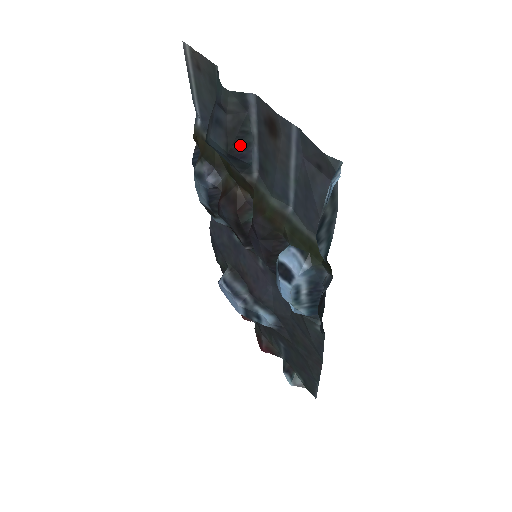
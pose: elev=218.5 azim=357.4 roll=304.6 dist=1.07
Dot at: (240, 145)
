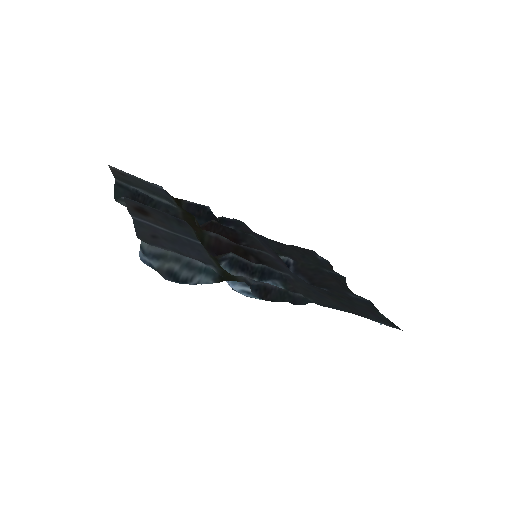
Dot at: occluded
